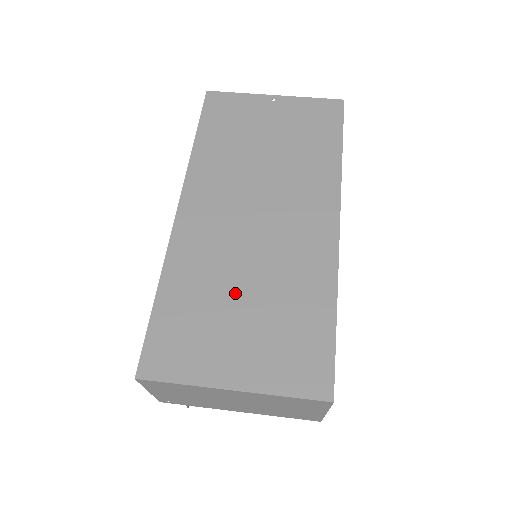
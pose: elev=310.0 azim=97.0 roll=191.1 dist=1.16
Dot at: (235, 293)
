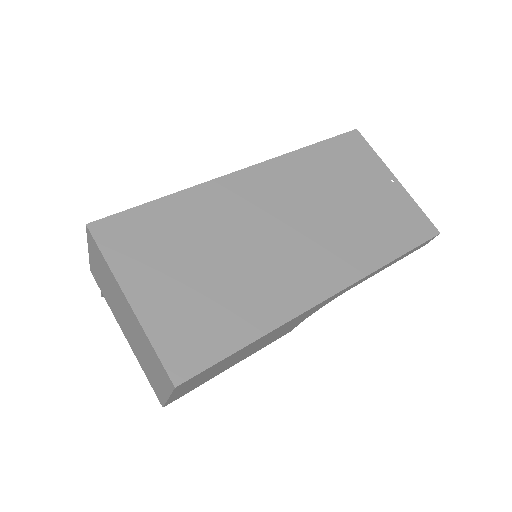
Dot at: (209, 253)
